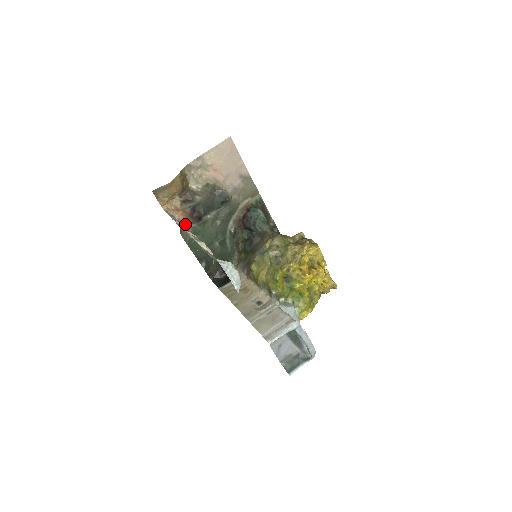
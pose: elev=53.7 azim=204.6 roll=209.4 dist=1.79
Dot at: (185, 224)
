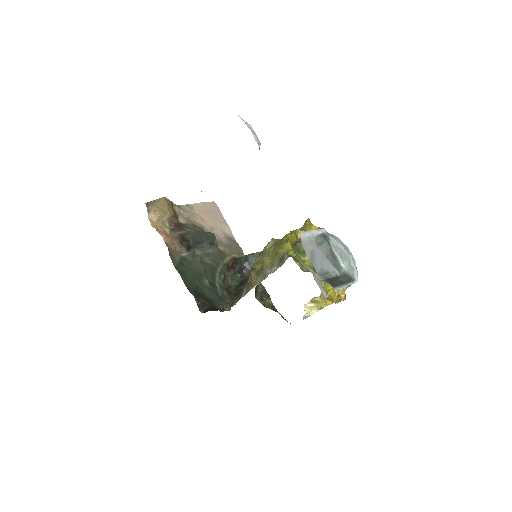
Dot at: (173, 250)
